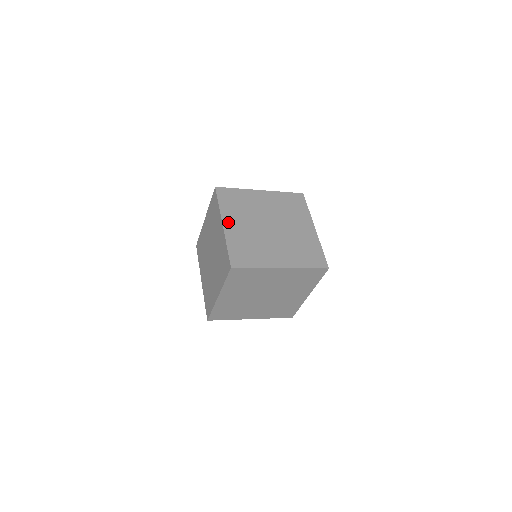
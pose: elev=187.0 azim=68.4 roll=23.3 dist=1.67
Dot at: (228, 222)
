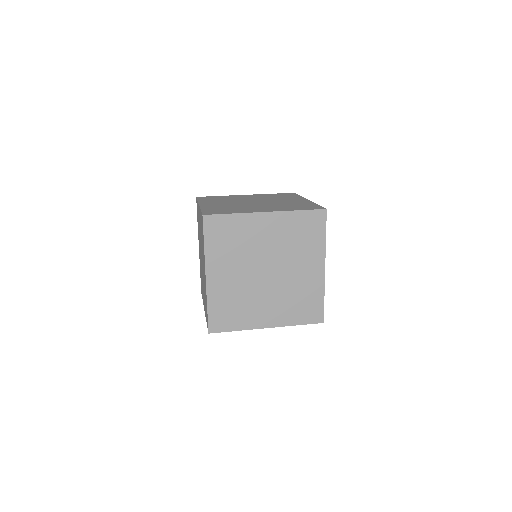
Dot at: (205, 204)
